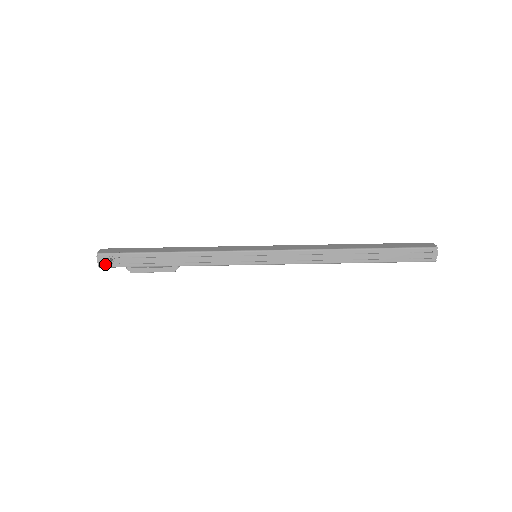
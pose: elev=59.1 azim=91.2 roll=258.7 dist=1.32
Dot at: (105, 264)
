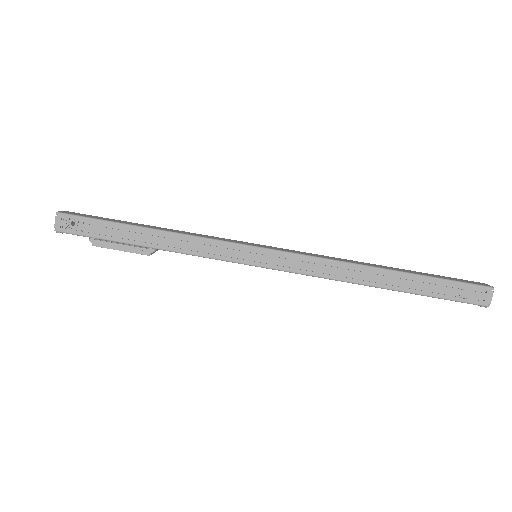
Dot at: (64, 228)
